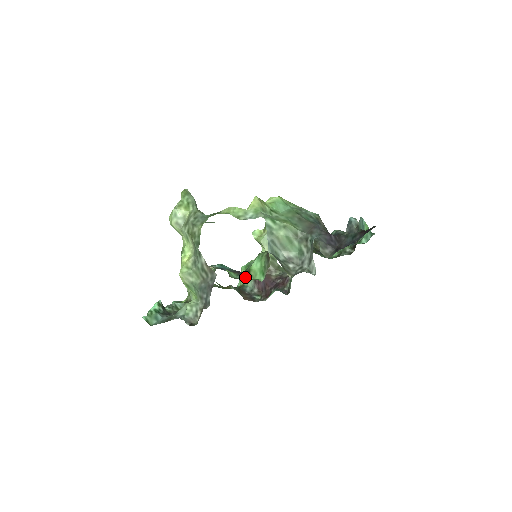
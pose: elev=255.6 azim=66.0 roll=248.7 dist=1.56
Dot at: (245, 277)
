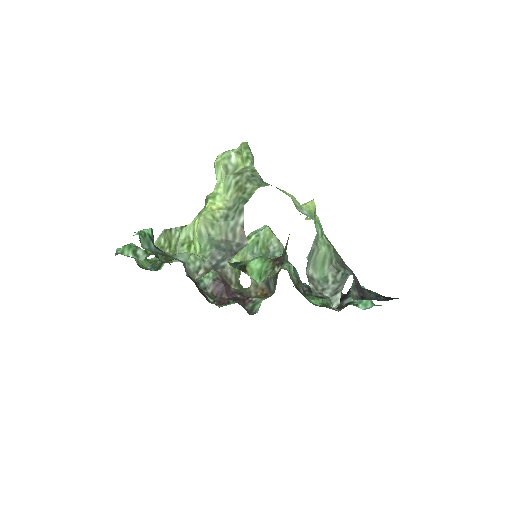
Dot at: (240, 268)
